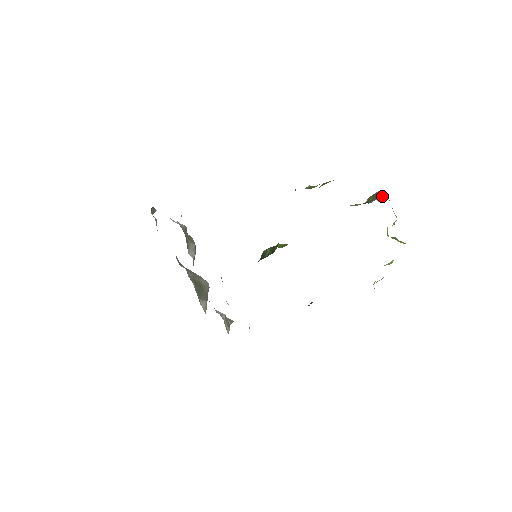
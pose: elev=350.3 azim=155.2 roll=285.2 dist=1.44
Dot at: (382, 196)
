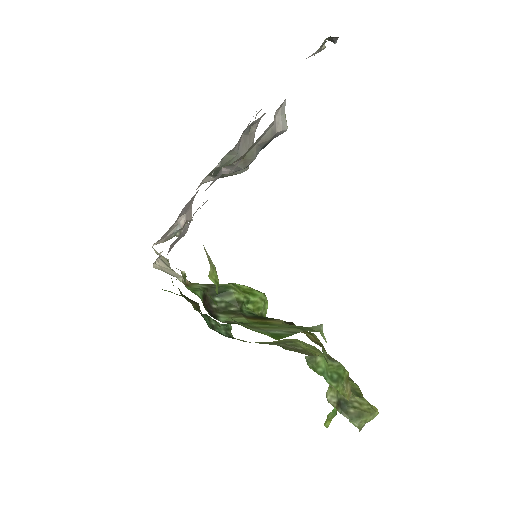
Dot at: (364, 422)
